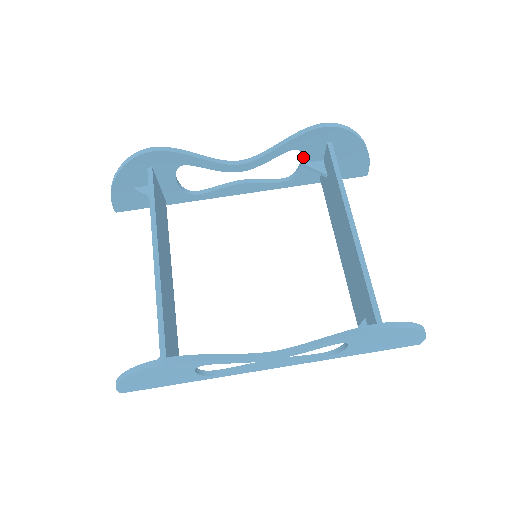
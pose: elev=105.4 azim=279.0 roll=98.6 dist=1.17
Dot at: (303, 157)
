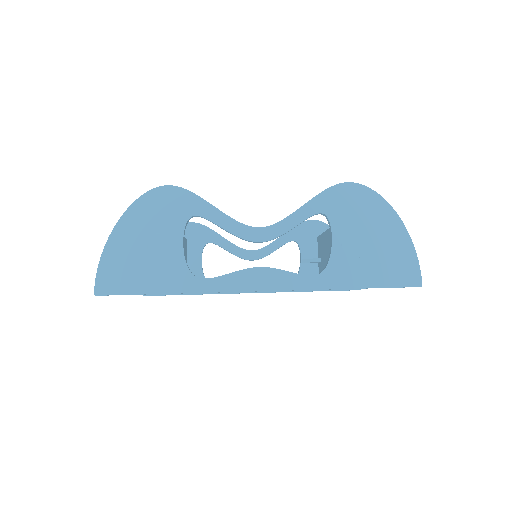
Dot at: (301, 252)
